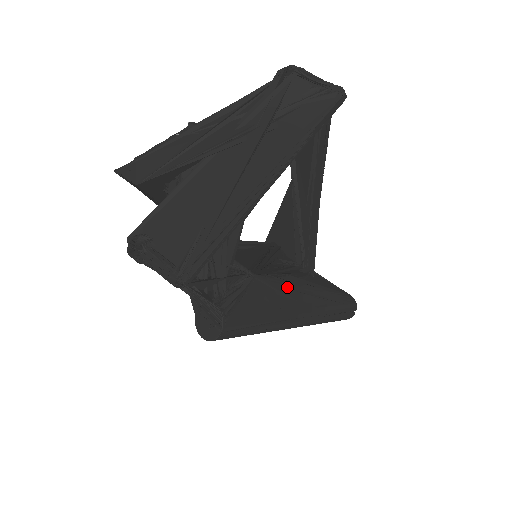
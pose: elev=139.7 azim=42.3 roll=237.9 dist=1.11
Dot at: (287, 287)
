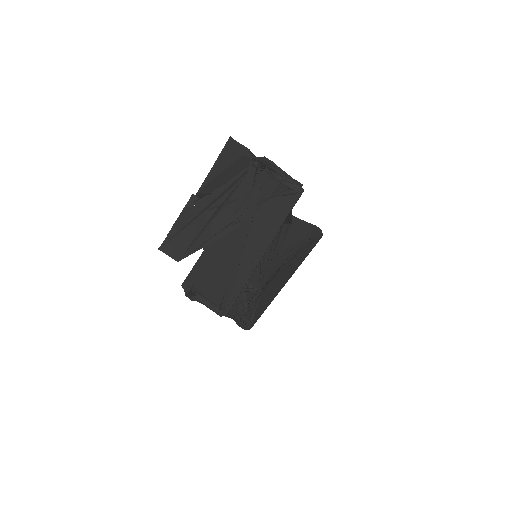
Dot at: (279, 274)
